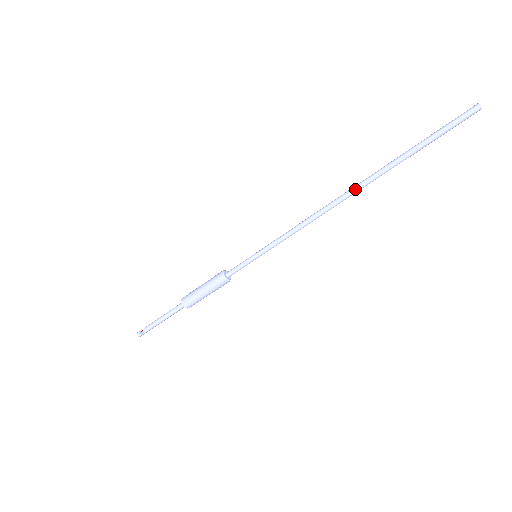
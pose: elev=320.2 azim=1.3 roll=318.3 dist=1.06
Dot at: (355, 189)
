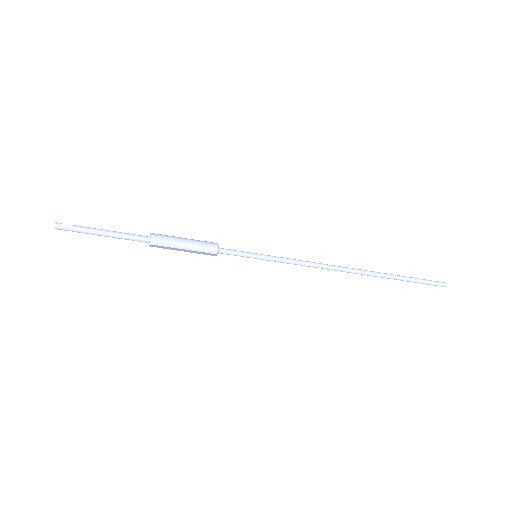
Dot at: (360, 270)
